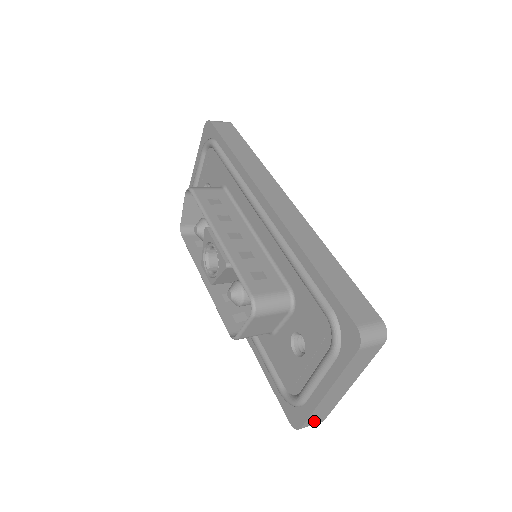
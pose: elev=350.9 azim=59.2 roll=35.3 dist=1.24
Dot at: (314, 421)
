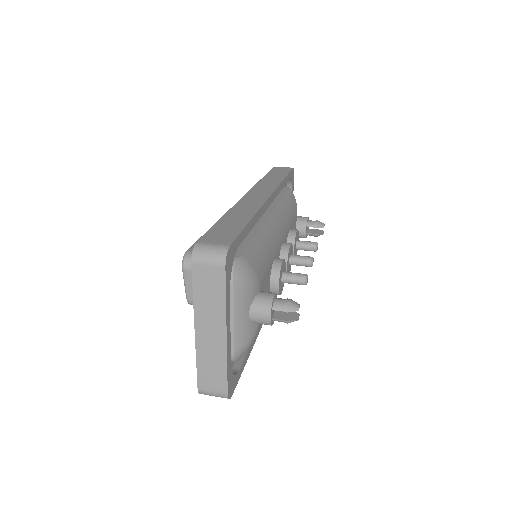
Dot at: (211, 385)
